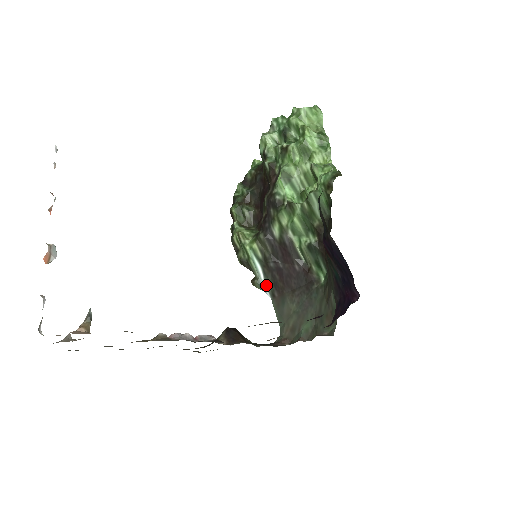
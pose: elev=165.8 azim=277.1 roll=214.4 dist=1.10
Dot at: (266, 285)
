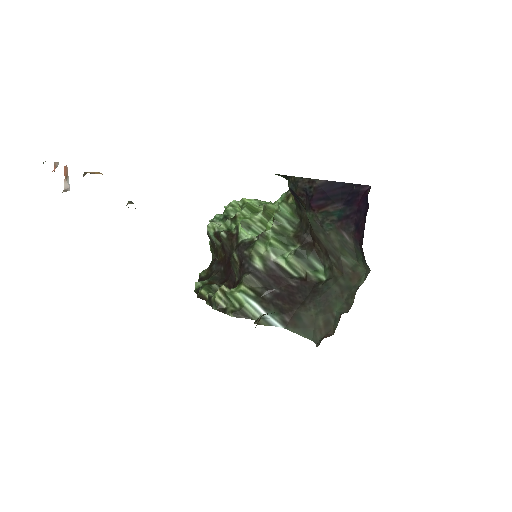
Dot at: (272, 317)
